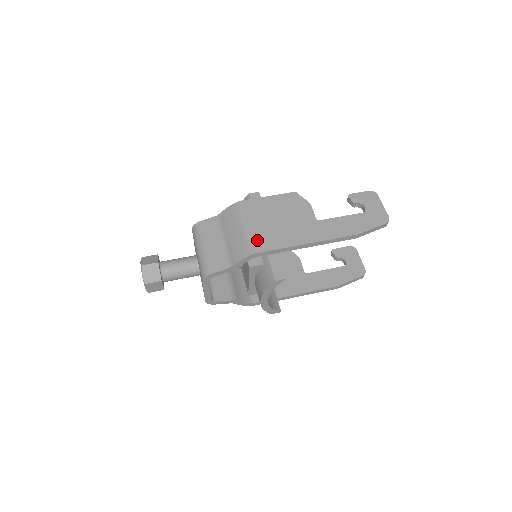
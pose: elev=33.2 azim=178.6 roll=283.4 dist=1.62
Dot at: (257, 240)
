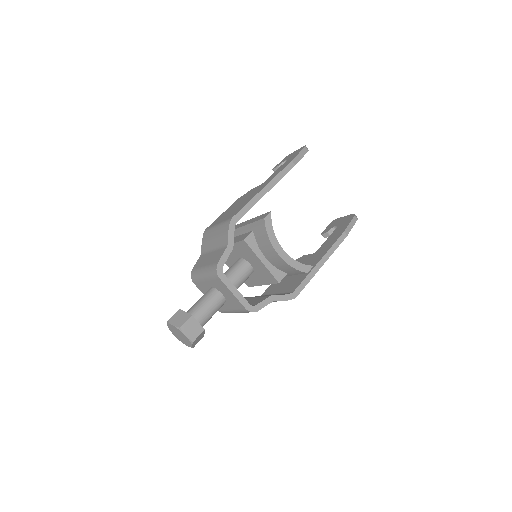
Dot at: (229, 217)
